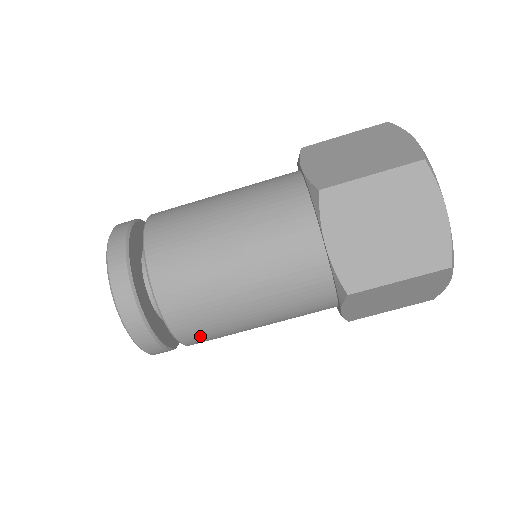
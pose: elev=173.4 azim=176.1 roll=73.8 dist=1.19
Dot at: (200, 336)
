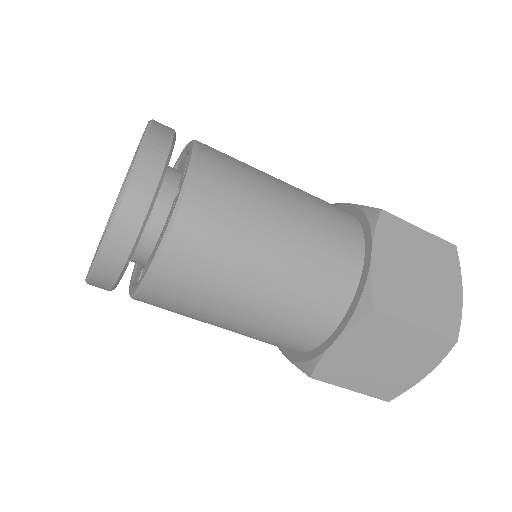
Dot at: (184, 271)
